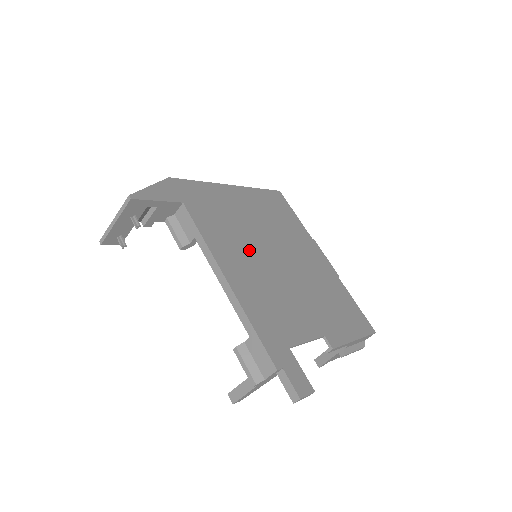
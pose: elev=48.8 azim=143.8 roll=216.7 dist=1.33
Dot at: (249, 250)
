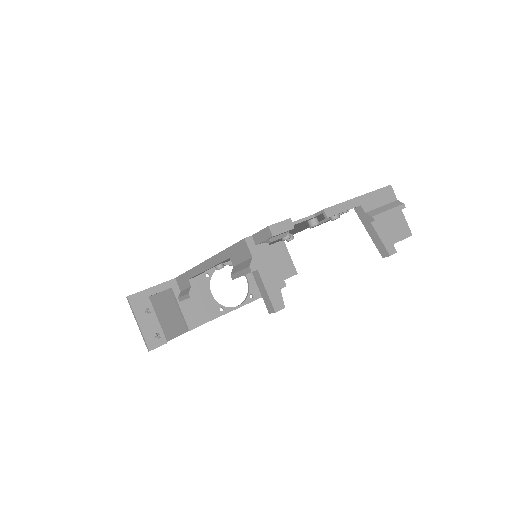
Dot at: occluded
